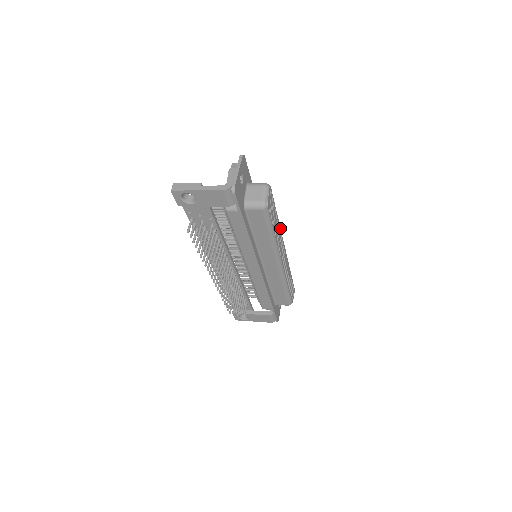
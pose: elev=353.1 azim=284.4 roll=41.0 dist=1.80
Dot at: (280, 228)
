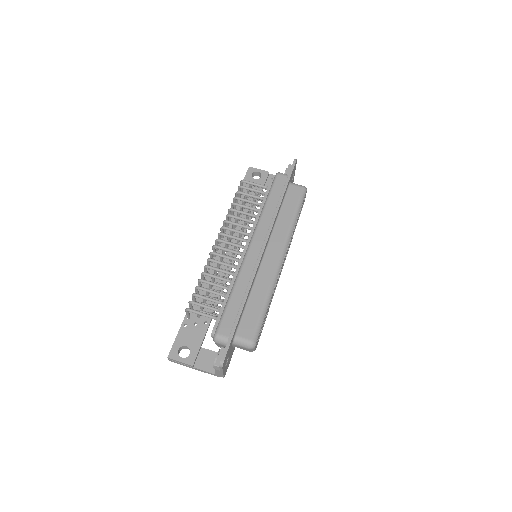
Dot at: occluded
